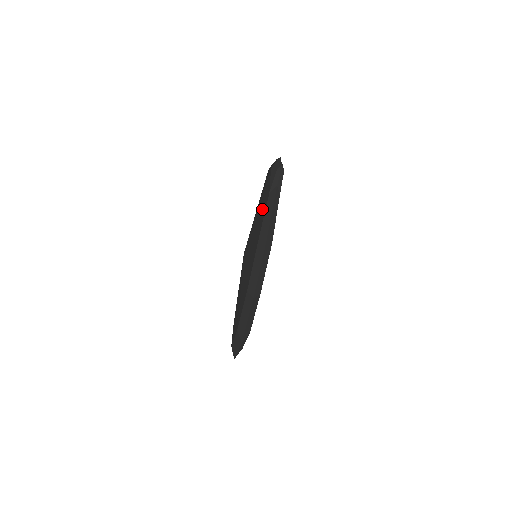
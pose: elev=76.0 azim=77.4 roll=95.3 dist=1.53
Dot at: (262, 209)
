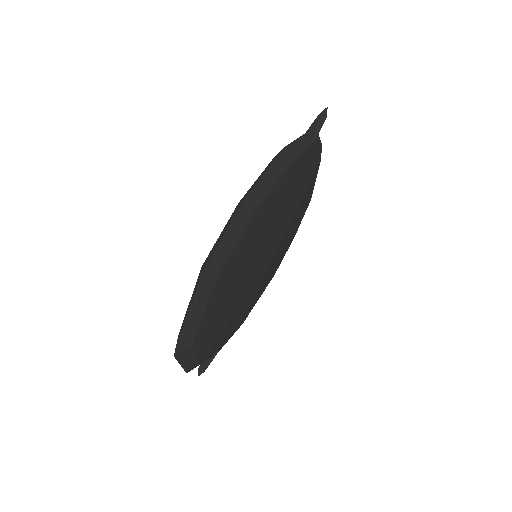
Dot at: occluded
